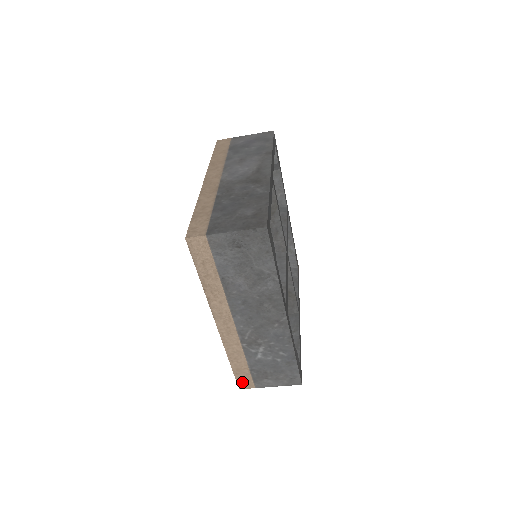
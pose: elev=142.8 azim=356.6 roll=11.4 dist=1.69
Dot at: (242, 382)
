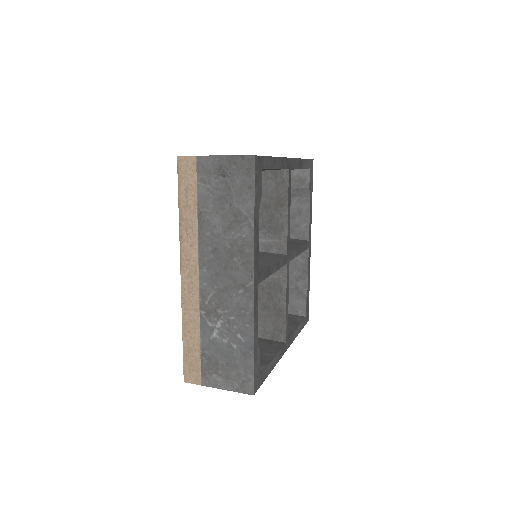
Dot at: (189, 371)
